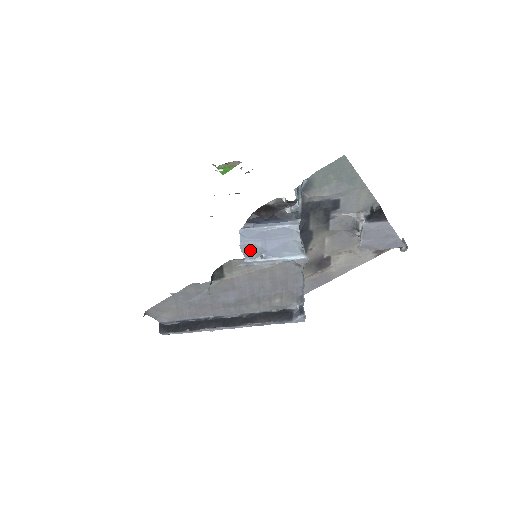
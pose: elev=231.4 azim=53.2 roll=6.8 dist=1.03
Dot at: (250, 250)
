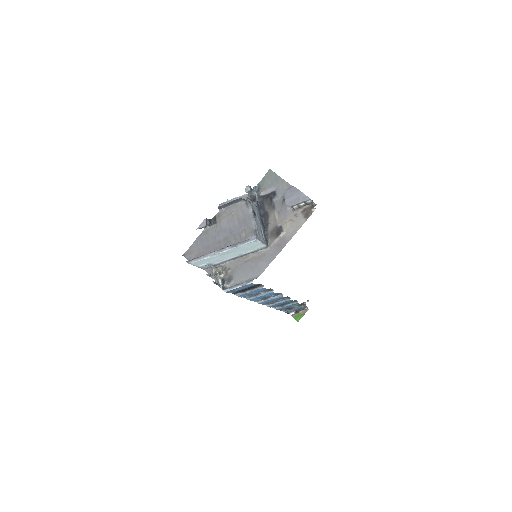
Dot at: (227, 205)
